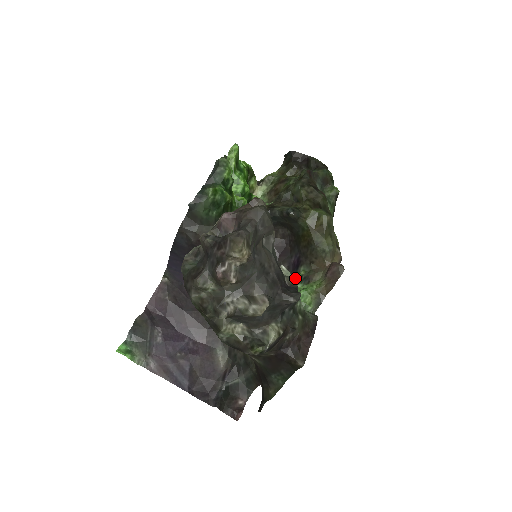
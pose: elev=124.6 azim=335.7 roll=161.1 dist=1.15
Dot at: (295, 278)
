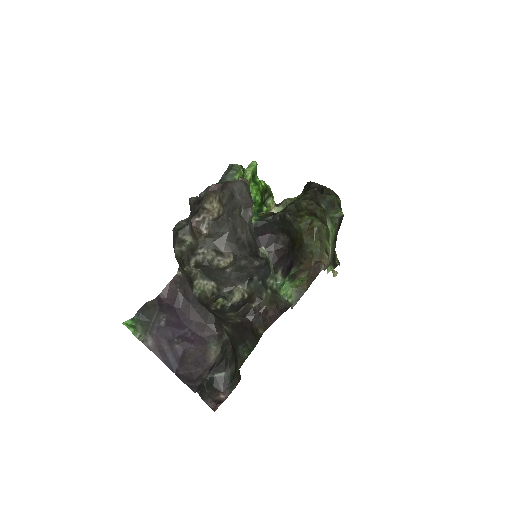
Dot at: occluded
